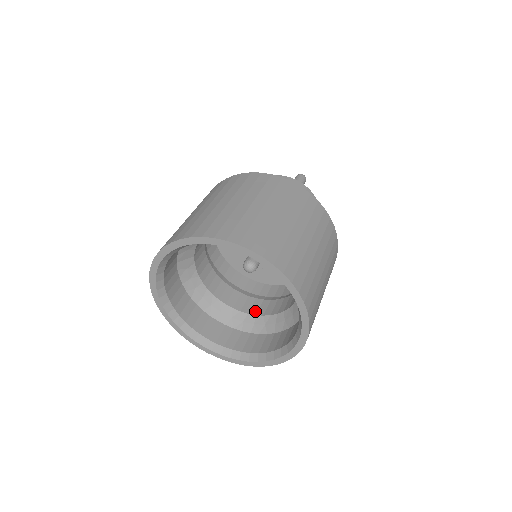
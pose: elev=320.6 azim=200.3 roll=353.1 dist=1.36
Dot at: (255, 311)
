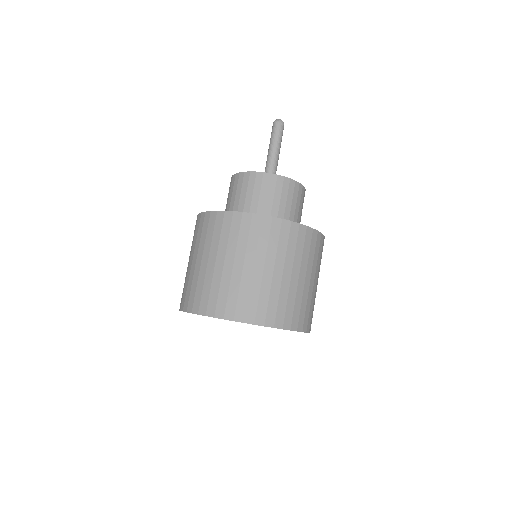
Dot at: occluded
